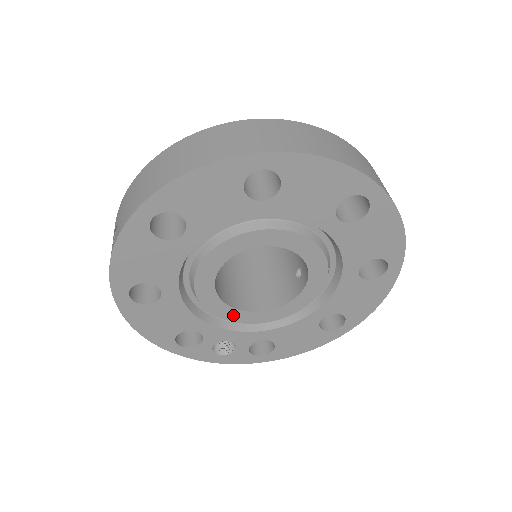
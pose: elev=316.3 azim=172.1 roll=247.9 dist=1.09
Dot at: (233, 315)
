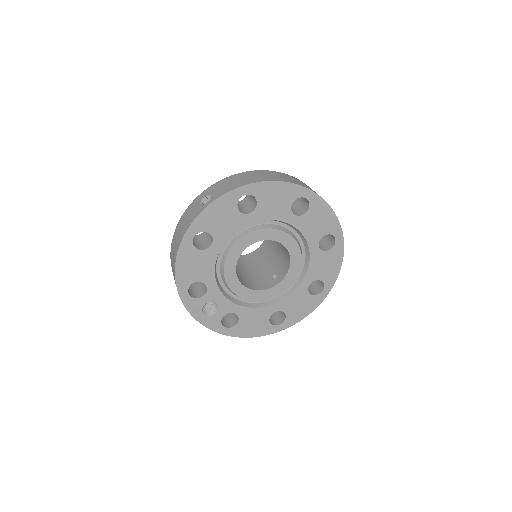
Dot at: (234, 283)
